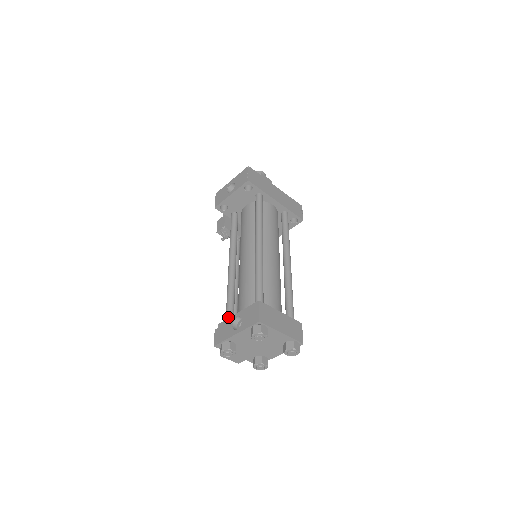
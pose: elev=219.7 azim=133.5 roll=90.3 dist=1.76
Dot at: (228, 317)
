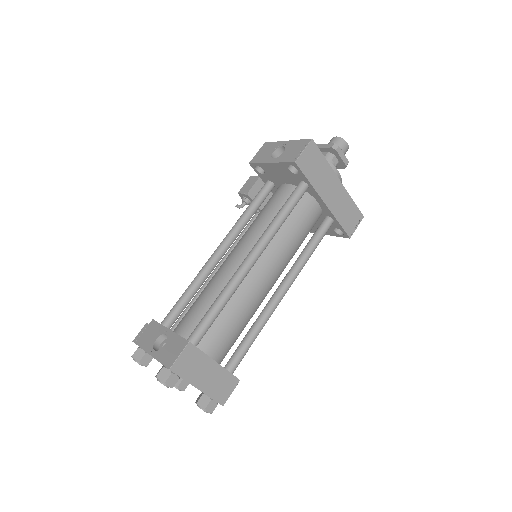
Dot at: (167, 319)
